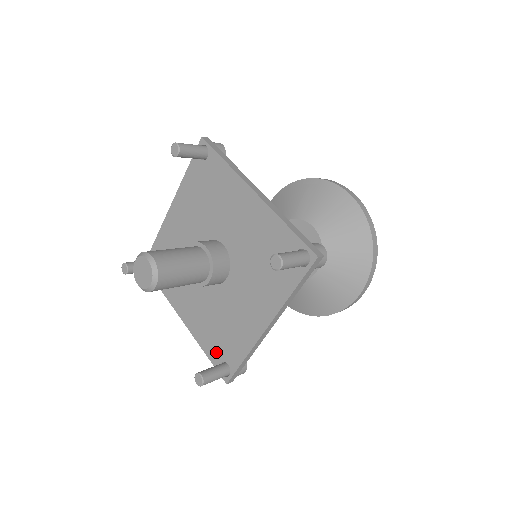
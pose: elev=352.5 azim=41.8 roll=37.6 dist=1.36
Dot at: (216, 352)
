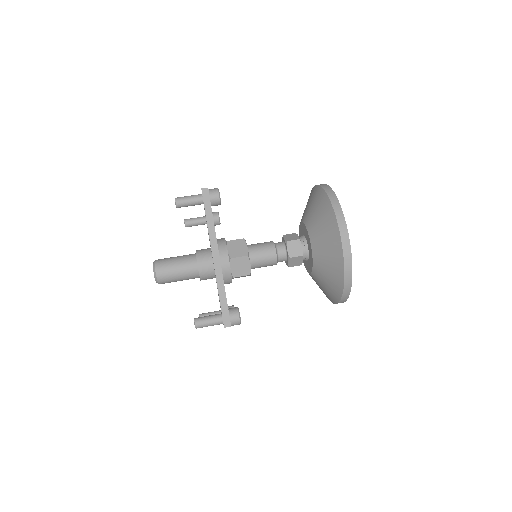
Dot at: occluded
